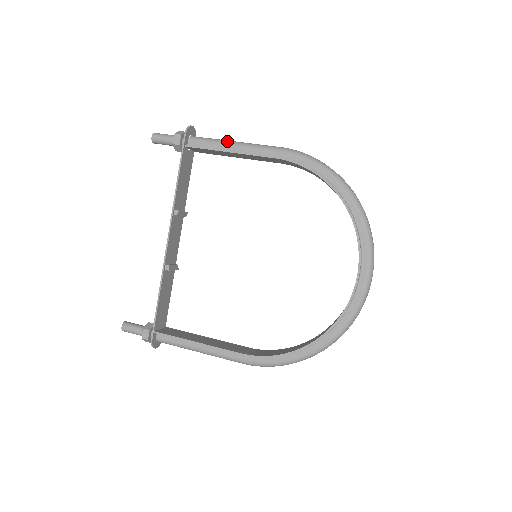
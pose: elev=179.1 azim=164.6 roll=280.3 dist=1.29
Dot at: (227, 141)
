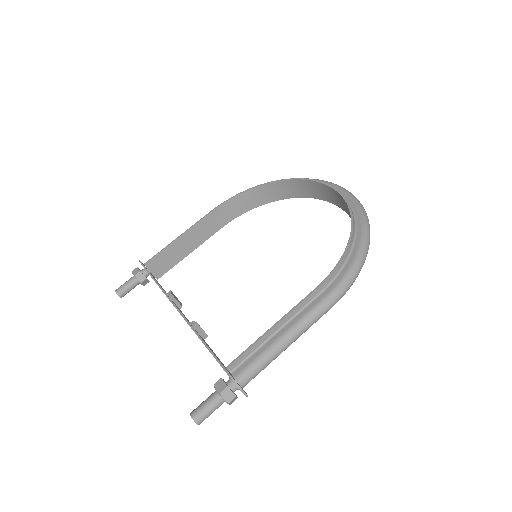
Dot at: occluded
